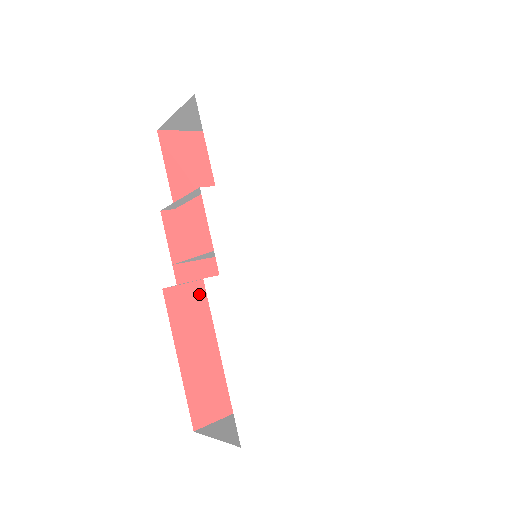
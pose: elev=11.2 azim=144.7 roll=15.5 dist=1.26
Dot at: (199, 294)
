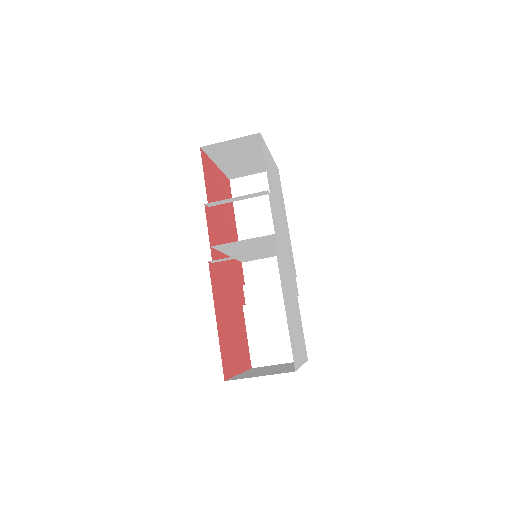
Dot at: (219, 275)
